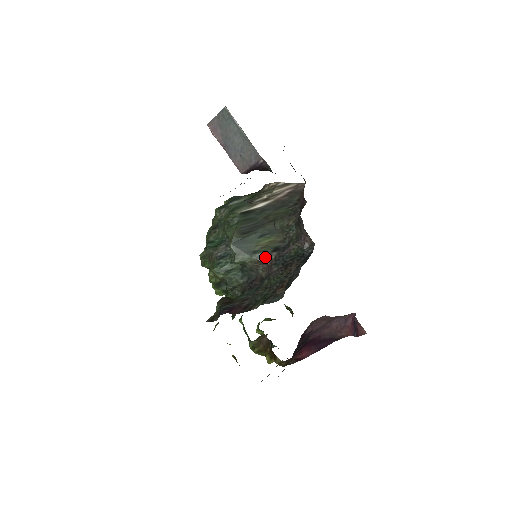
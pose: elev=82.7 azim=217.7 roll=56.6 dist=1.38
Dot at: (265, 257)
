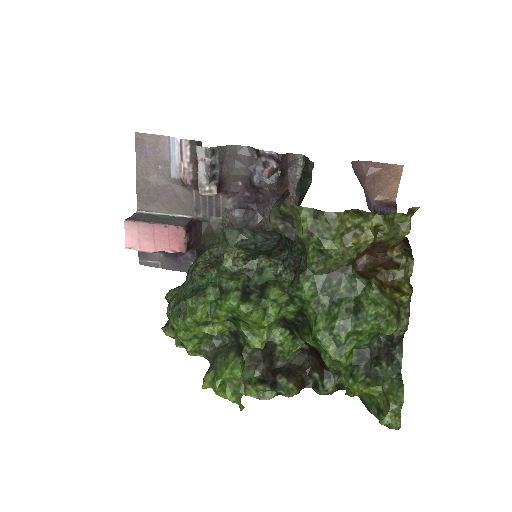
Dot at: occluded
